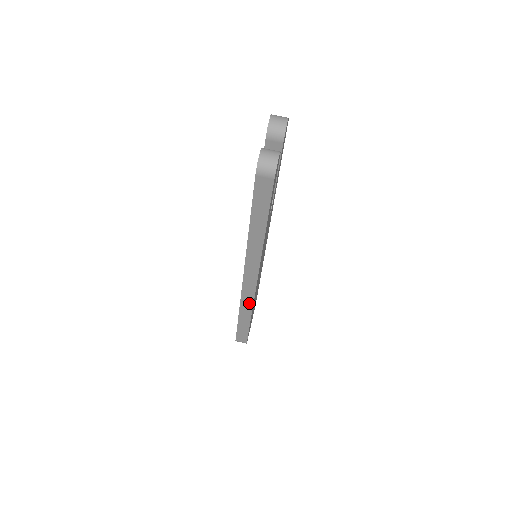
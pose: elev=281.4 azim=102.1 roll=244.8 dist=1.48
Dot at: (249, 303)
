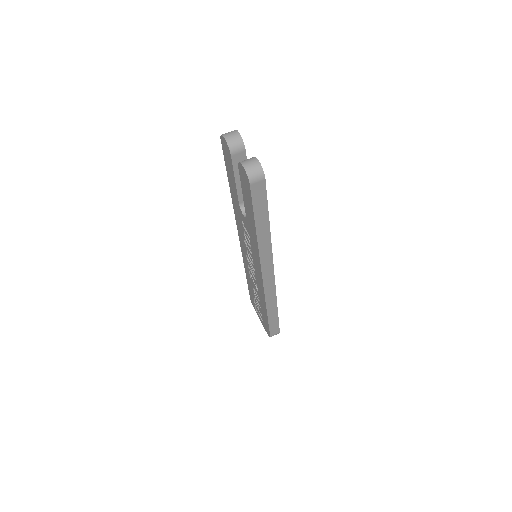
Dot at: (273, 296)
